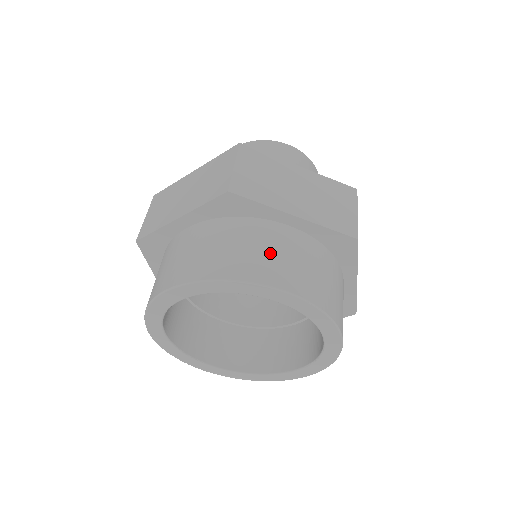
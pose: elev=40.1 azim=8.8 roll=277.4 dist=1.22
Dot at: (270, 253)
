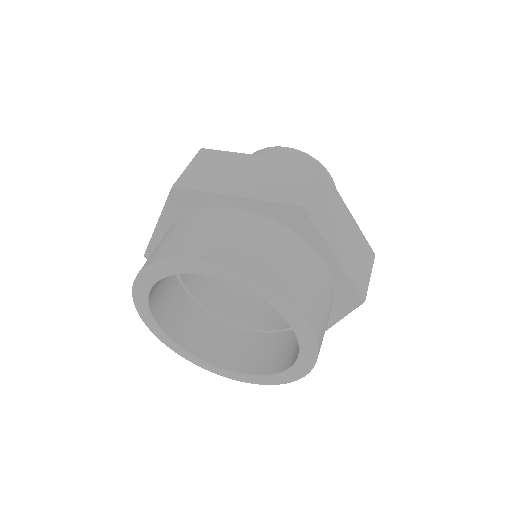
Dot at: (206, 233)
